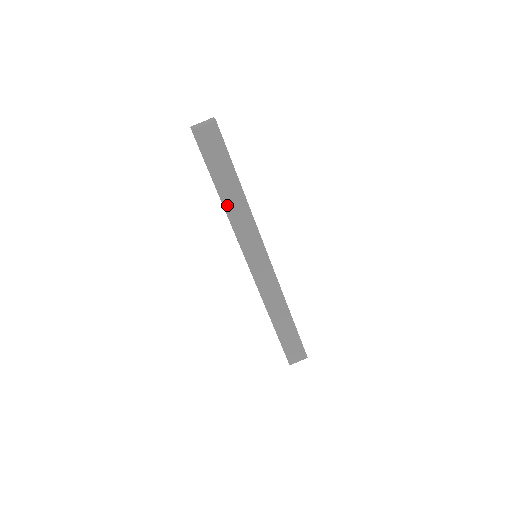
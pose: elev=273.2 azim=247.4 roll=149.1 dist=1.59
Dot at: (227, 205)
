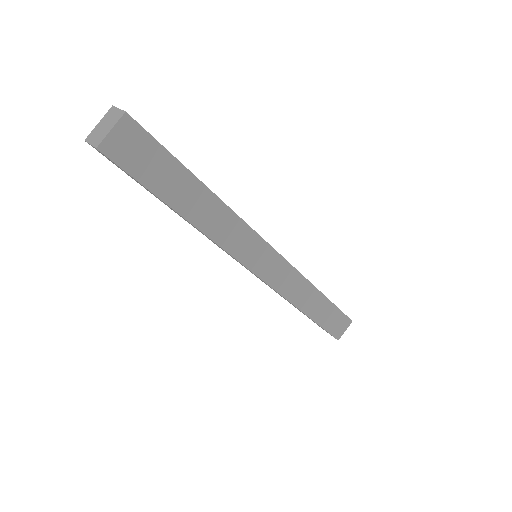
Dot at: (199, 222)
